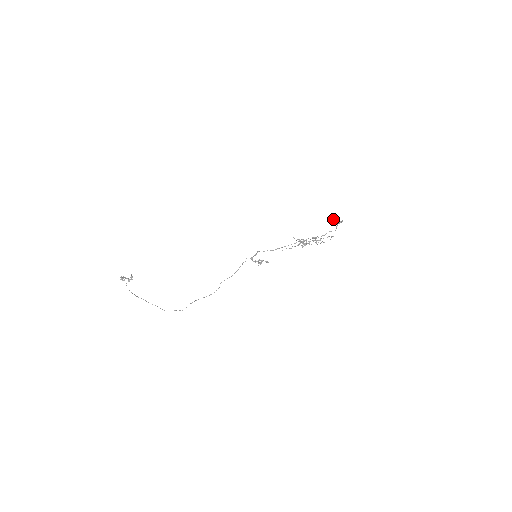
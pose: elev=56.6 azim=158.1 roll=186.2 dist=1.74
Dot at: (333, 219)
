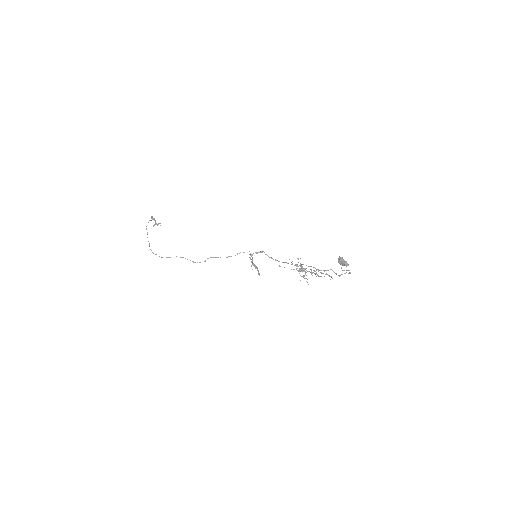
Dot at: occluded
